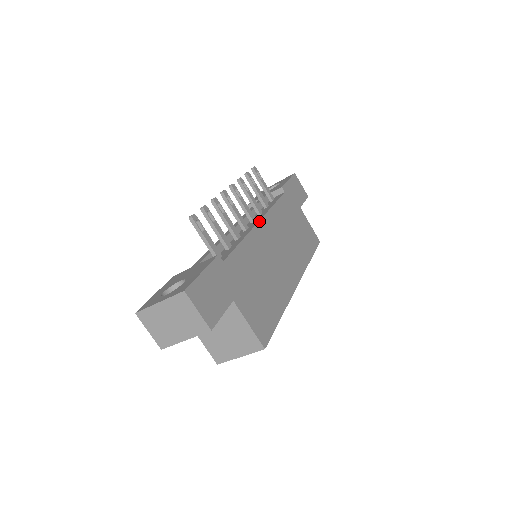
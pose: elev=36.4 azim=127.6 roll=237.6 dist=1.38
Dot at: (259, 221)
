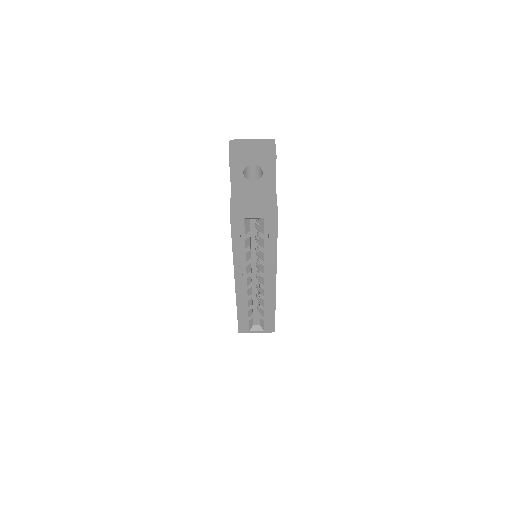
Dot at: occluded
